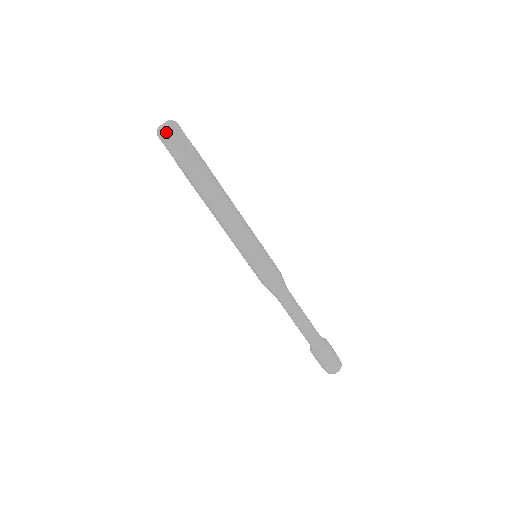
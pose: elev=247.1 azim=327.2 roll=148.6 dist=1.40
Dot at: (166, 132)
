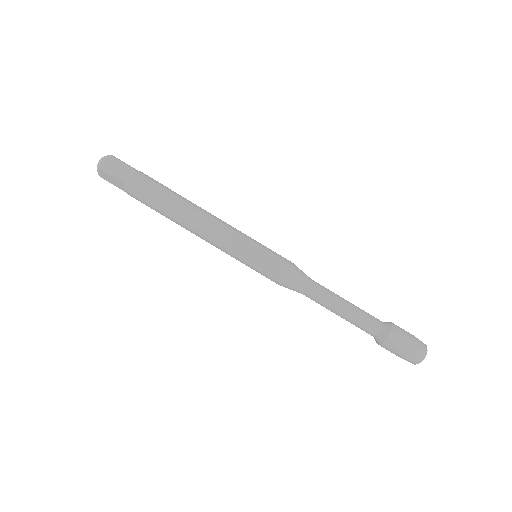
Dot at: (102, 171)
